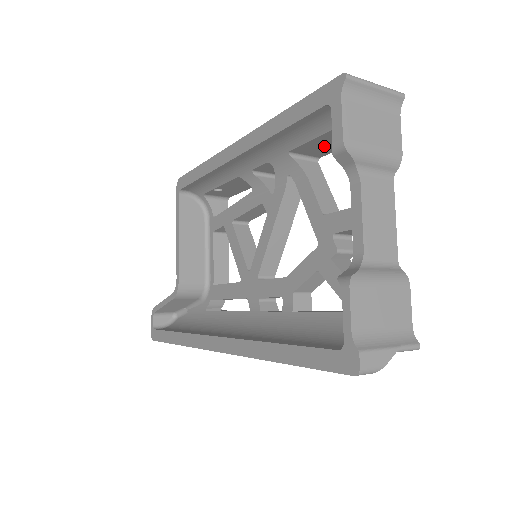
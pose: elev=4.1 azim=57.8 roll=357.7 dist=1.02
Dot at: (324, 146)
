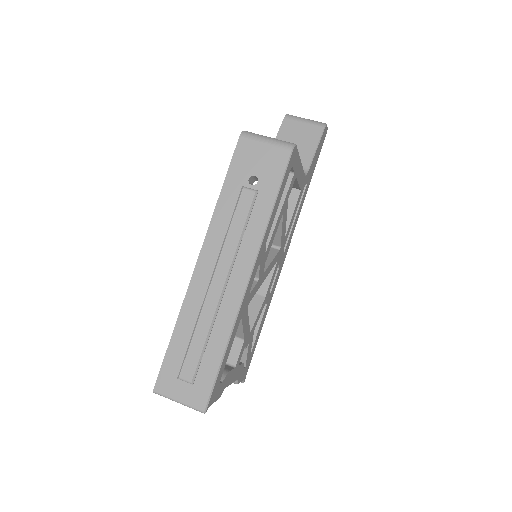
Dot at: occluded
